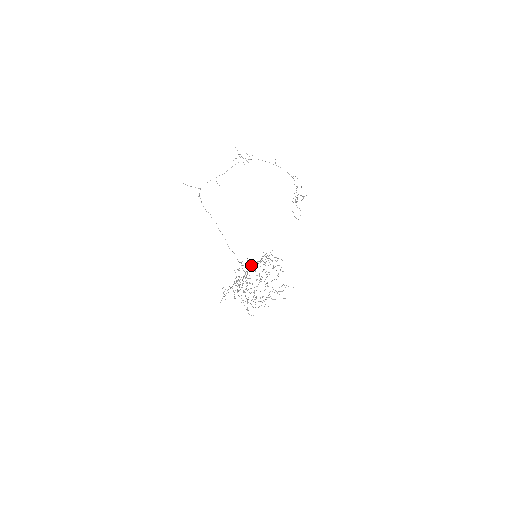
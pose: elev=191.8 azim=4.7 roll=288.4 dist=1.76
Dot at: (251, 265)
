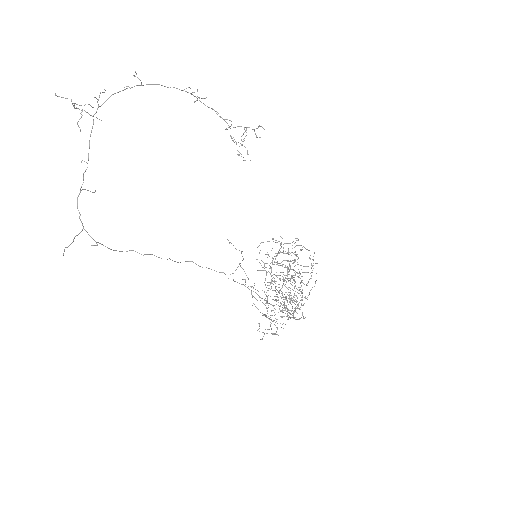
Dot at: occluded
